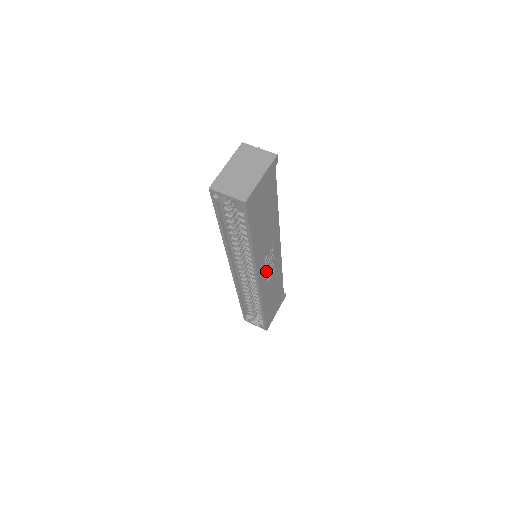
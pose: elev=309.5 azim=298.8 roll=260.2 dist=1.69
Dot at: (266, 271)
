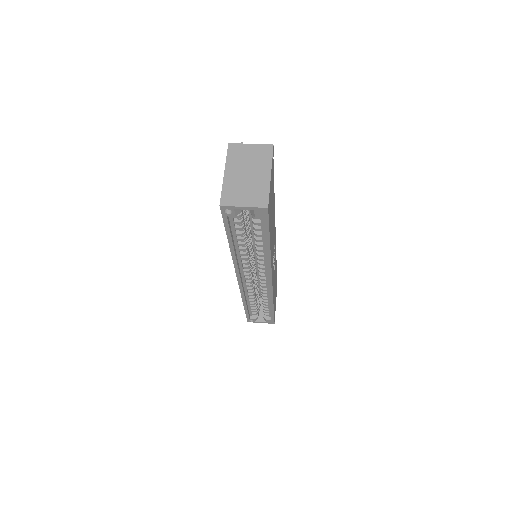
Dot at: occluded
